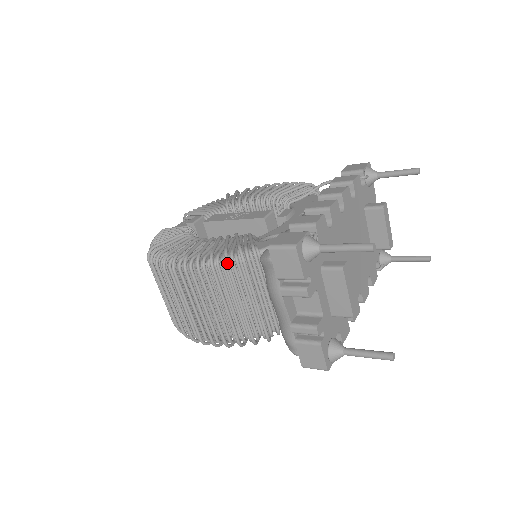
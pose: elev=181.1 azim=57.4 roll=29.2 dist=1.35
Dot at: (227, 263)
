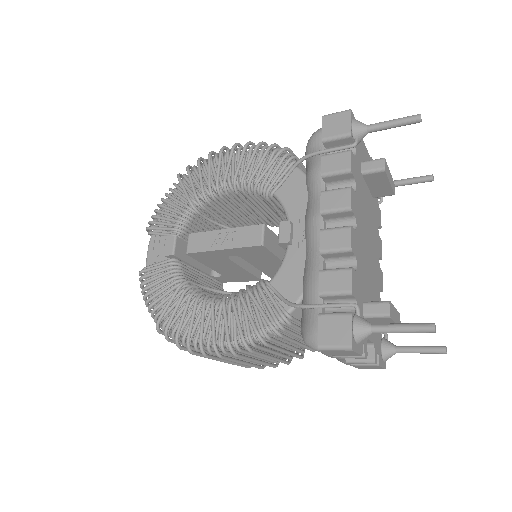
Dot at: (265, 345)
